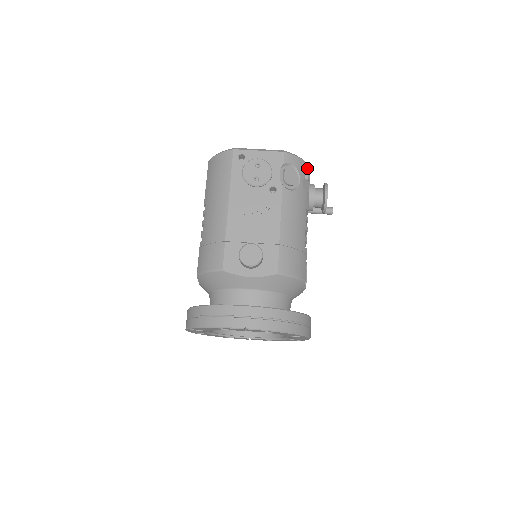
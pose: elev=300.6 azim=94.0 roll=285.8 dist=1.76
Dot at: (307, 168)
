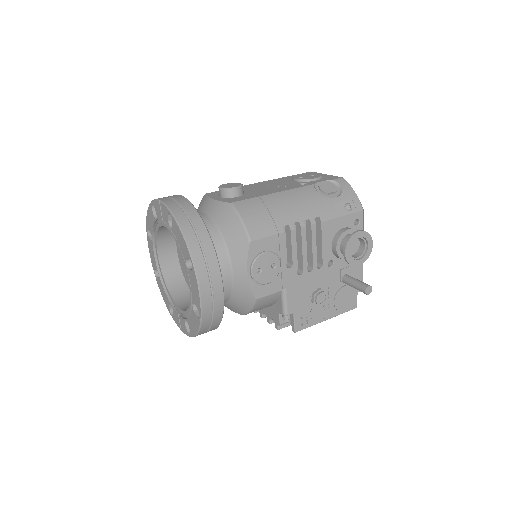
Dot at: (356, 205)
